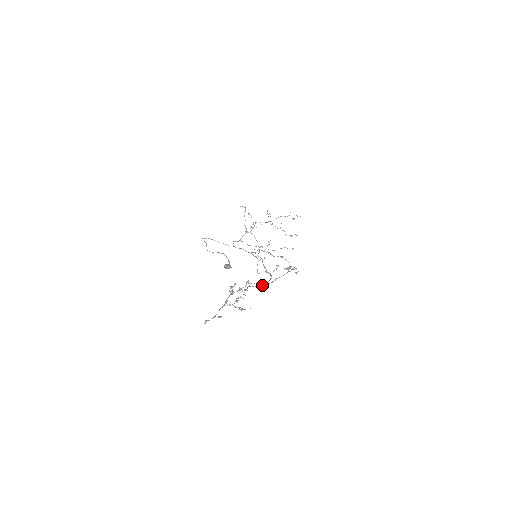
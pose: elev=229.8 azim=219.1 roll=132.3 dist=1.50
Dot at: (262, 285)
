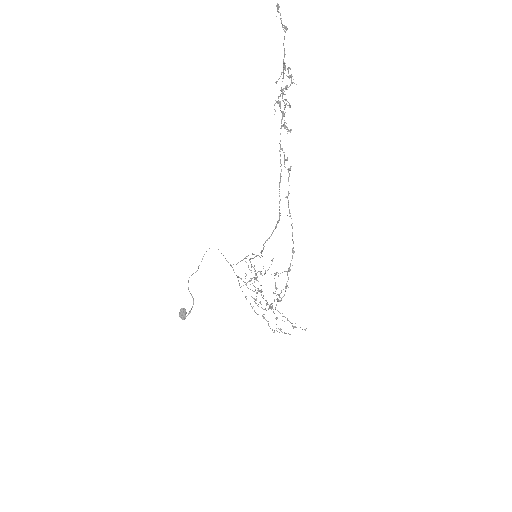
Dot at: occluded
